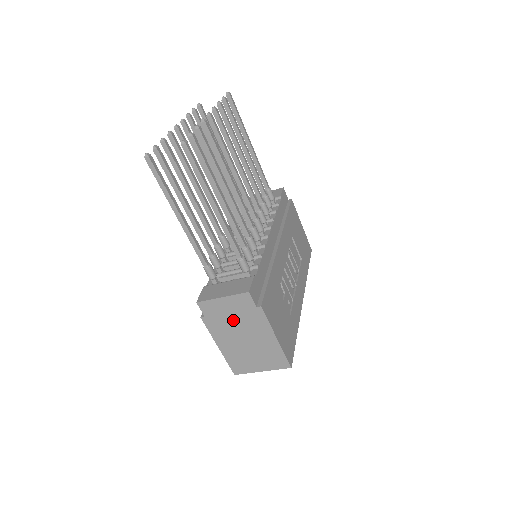
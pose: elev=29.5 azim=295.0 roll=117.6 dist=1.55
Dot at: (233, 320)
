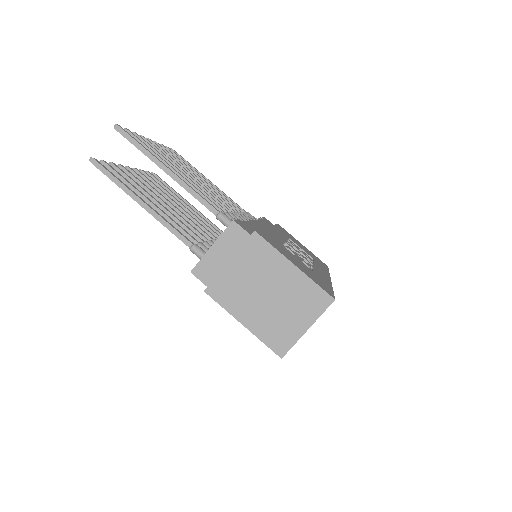
Dot at: (237, 271)
